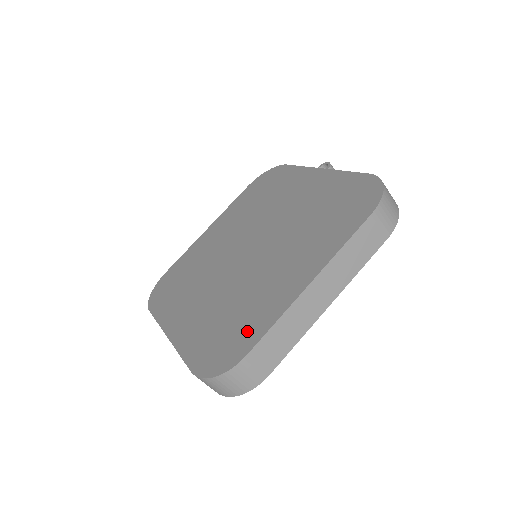
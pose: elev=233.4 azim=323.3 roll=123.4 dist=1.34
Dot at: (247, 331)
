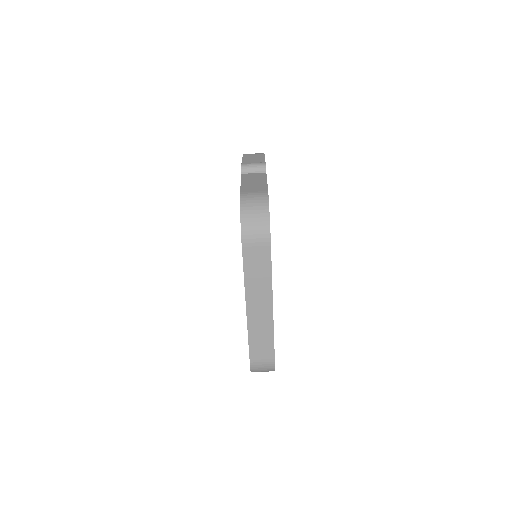
Dot at: occluded
